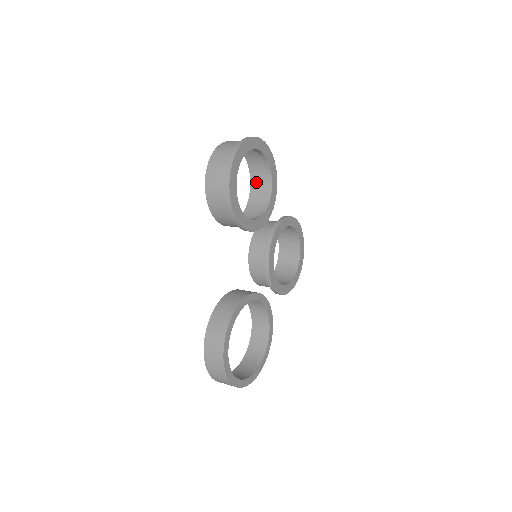
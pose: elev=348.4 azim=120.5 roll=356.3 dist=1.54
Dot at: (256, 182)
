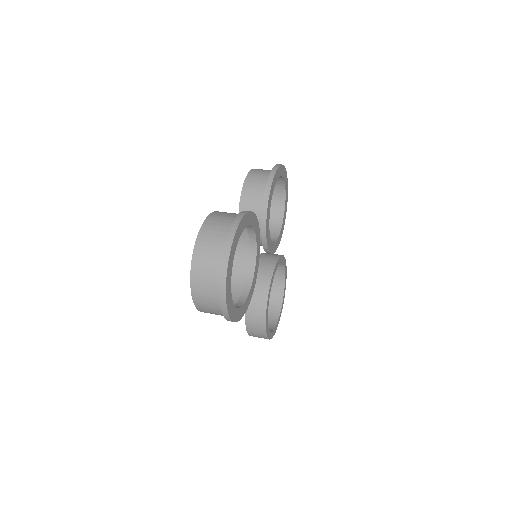
Dot at: occluded
